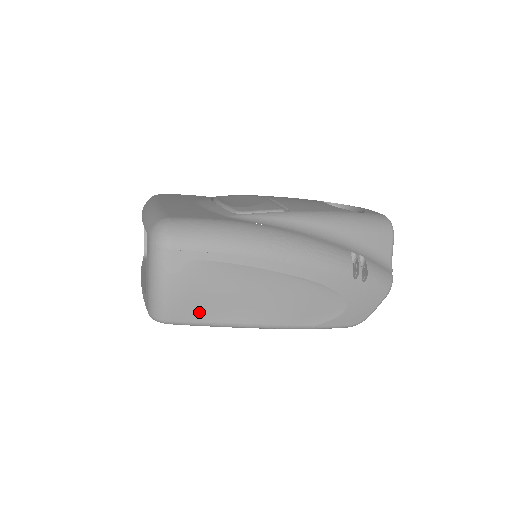
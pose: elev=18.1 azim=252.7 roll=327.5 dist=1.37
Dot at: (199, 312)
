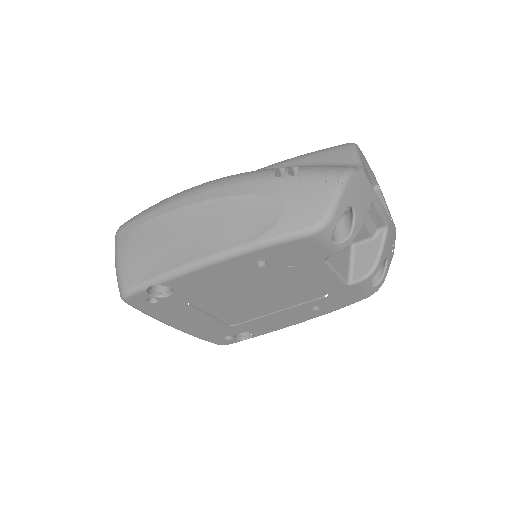
Dot at: (144, 270)
